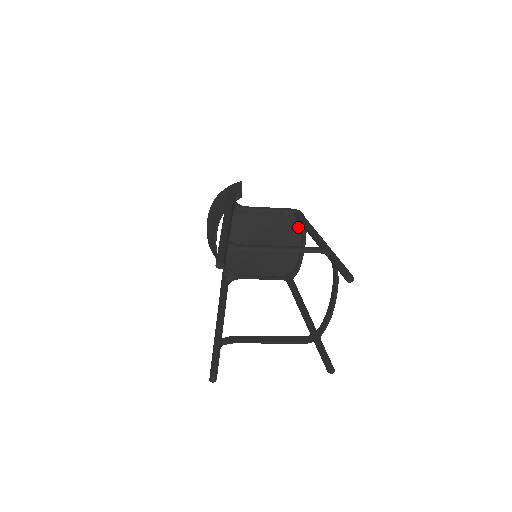
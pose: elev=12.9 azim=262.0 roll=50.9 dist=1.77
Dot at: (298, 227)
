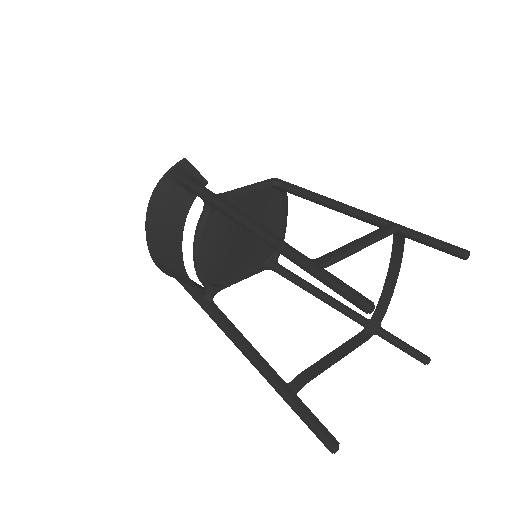
Dot at: (277, 200)
